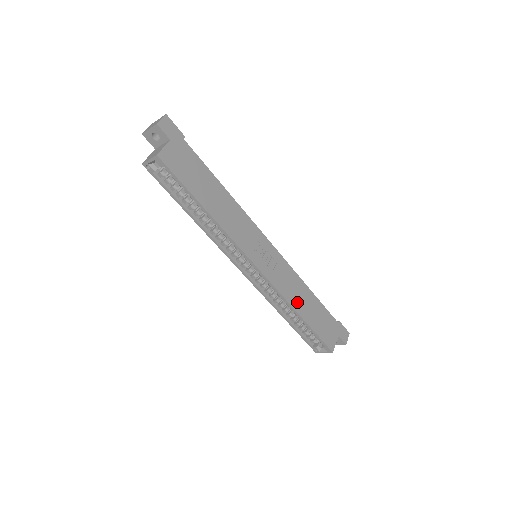
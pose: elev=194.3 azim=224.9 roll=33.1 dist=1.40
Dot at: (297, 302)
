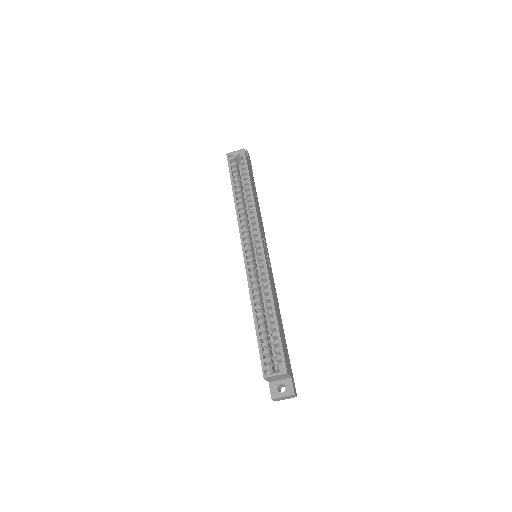
Dot at: (275, 302)
